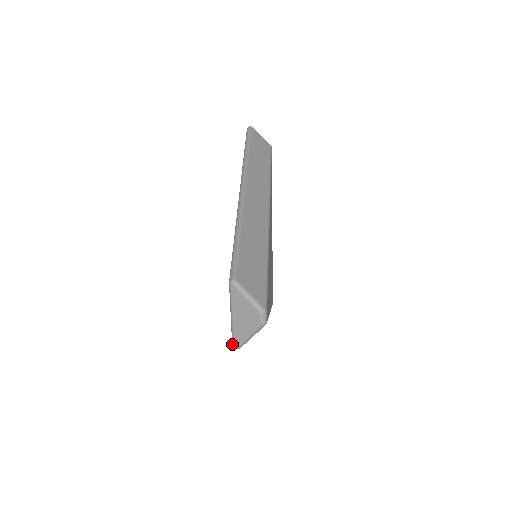
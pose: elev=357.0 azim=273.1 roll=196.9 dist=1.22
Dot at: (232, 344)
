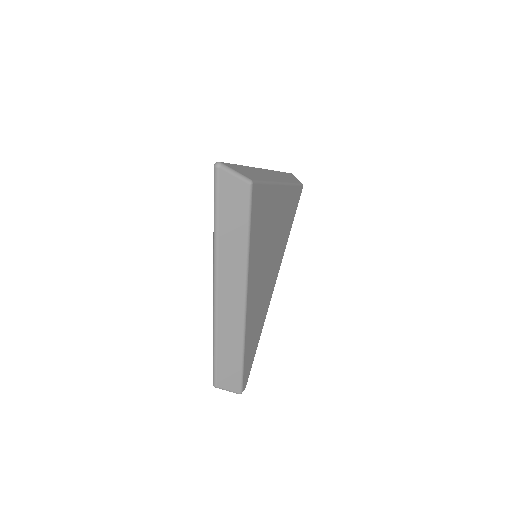
Dot at: occluded
